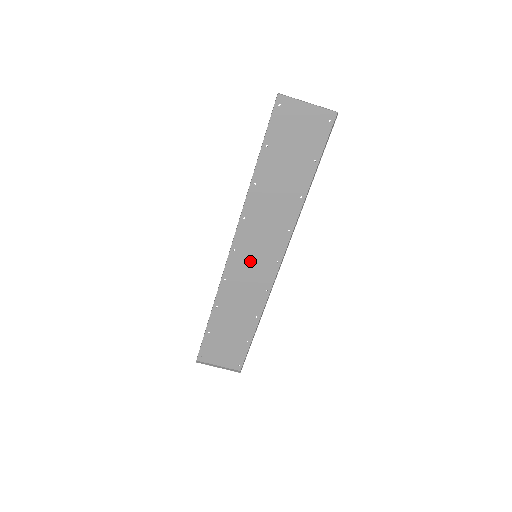
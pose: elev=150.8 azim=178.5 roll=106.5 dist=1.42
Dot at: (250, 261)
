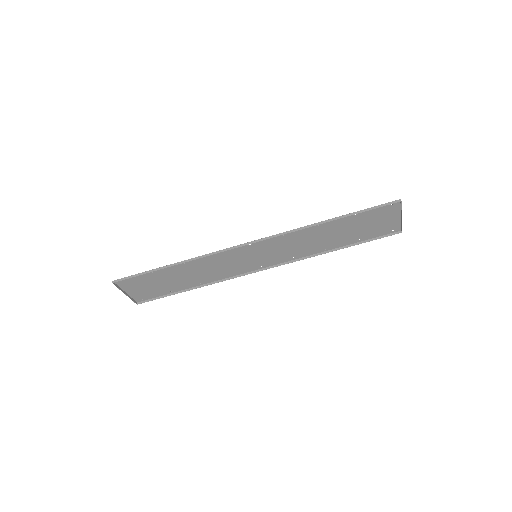
Dot at: (248, 256)
